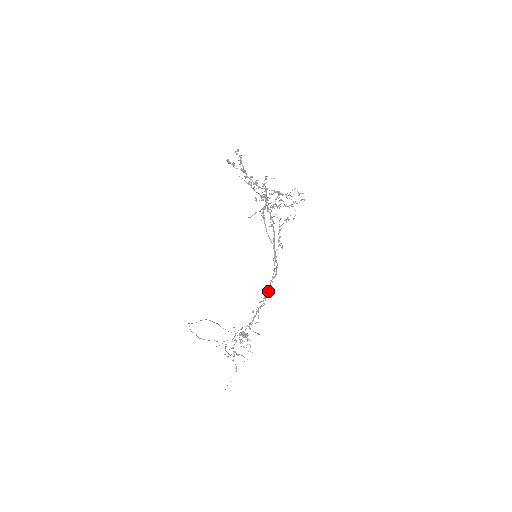
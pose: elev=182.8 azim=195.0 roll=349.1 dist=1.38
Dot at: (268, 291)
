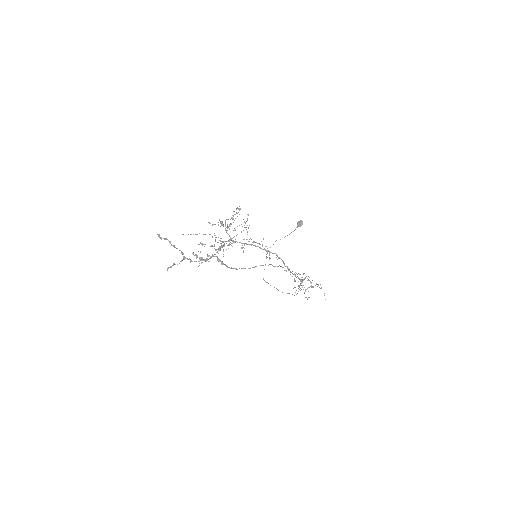
Dot at: (289, 270)
